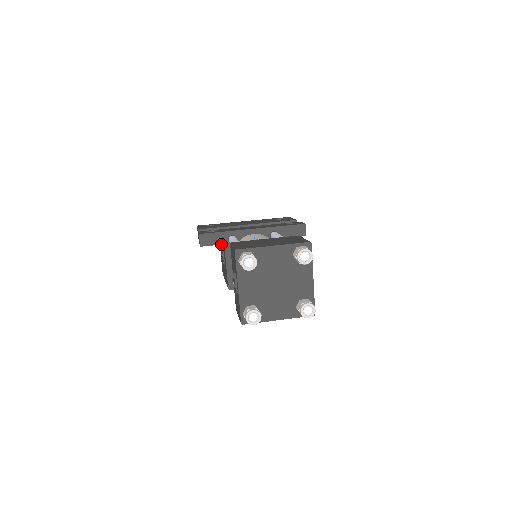
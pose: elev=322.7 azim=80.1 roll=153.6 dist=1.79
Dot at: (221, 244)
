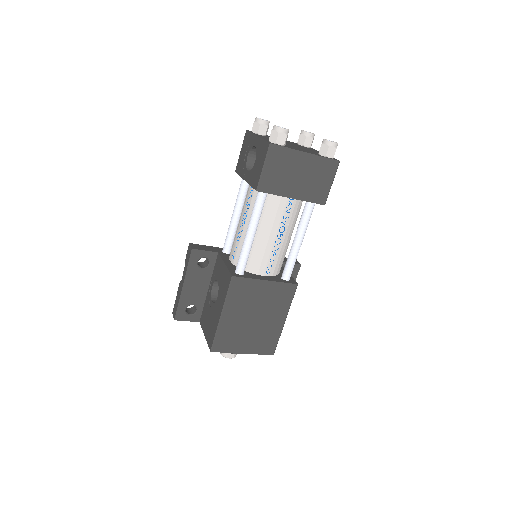
Dot at: (215, 252)
